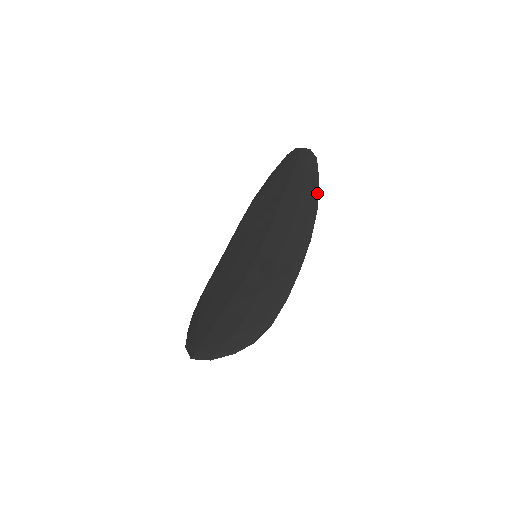
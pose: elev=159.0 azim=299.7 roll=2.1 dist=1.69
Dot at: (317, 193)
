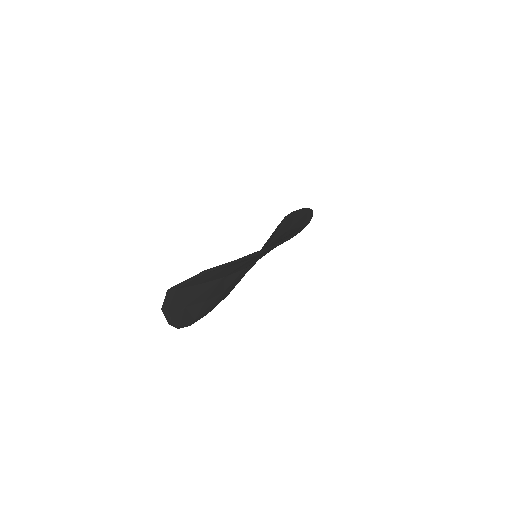
Dot at: (308, 209)
